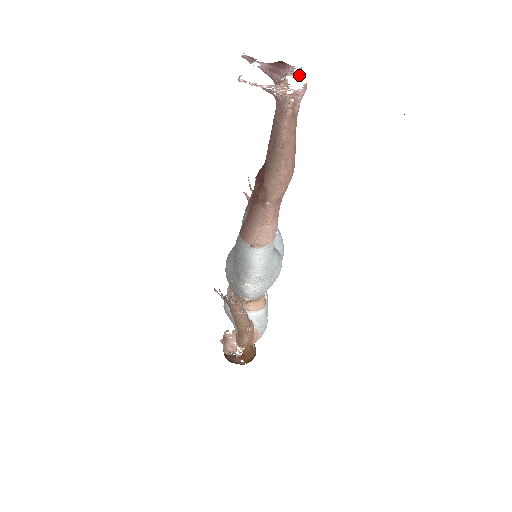
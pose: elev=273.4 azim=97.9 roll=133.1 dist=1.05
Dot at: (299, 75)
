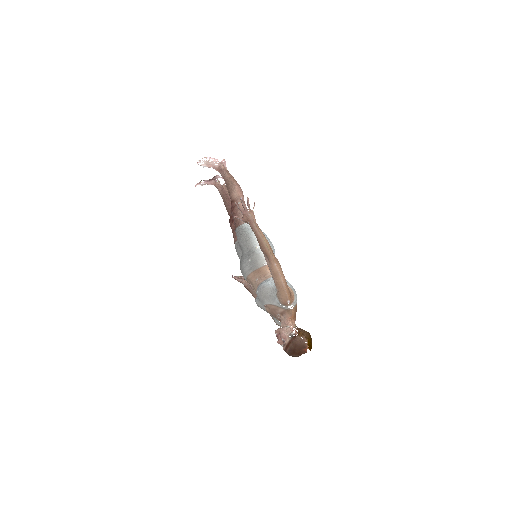
Dot at: (222, 178)
